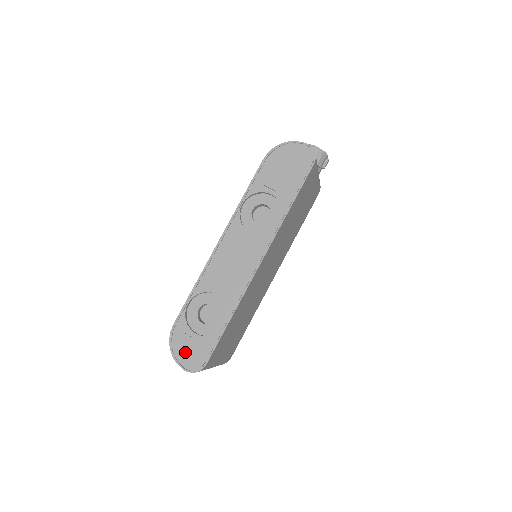
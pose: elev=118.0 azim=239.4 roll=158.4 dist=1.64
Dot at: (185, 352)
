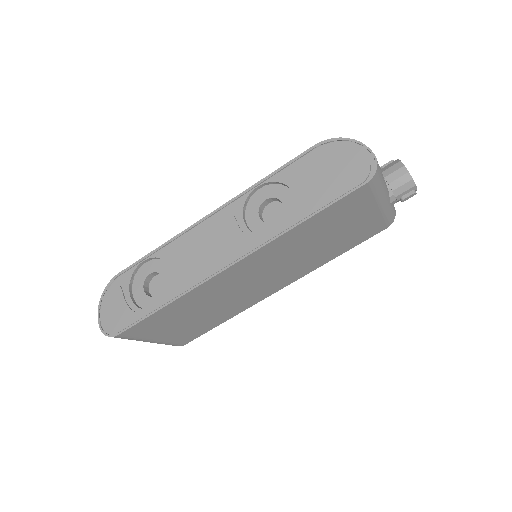
Dot at: (110, 308)
